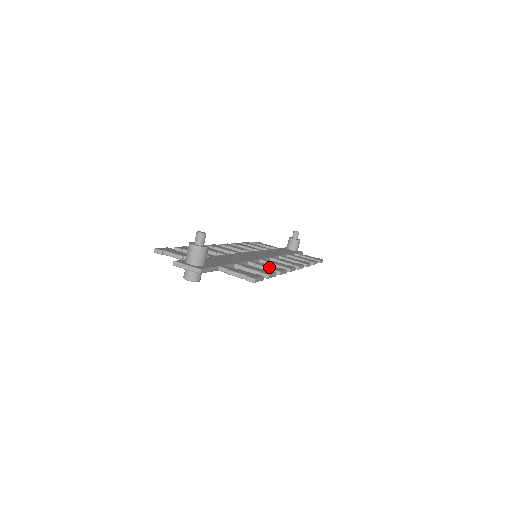
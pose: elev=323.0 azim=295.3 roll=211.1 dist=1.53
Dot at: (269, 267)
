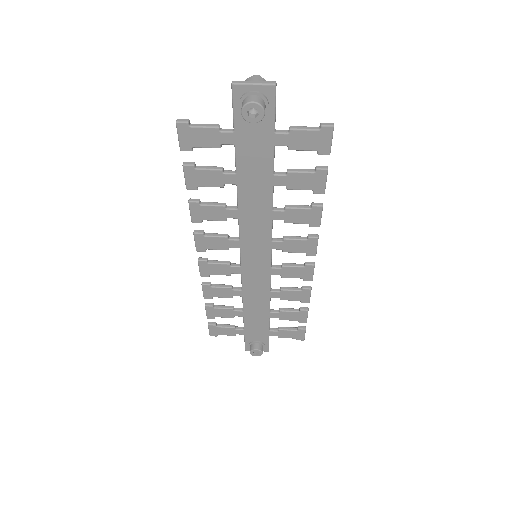
Dot at: (304, 207)
